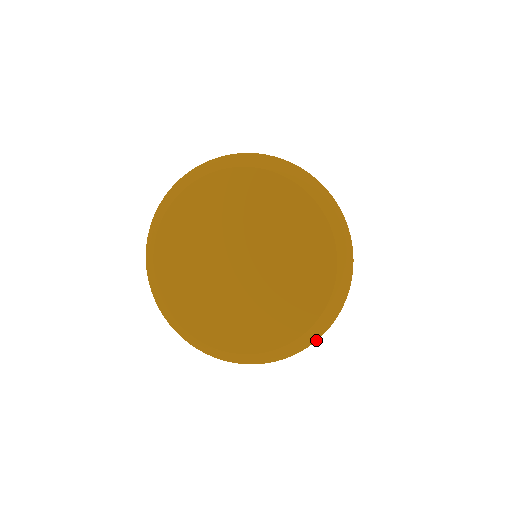
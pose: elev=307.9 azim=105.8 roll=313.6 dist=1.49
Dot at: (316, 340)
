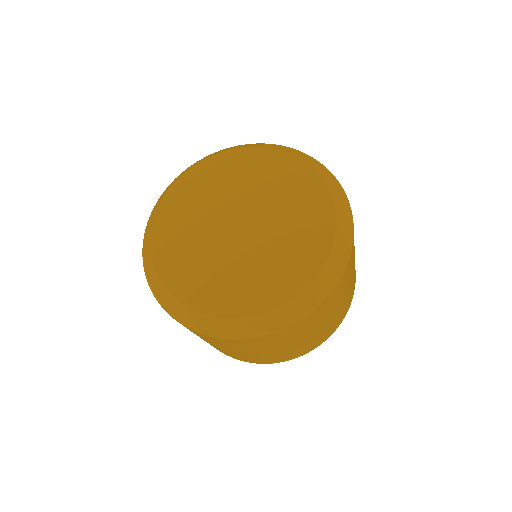
Dot at: (237, 338)
